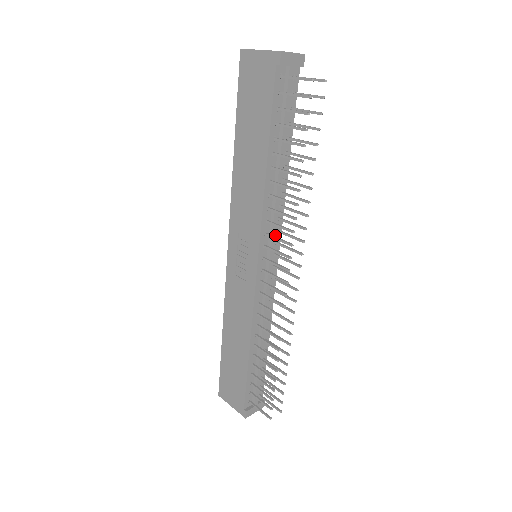
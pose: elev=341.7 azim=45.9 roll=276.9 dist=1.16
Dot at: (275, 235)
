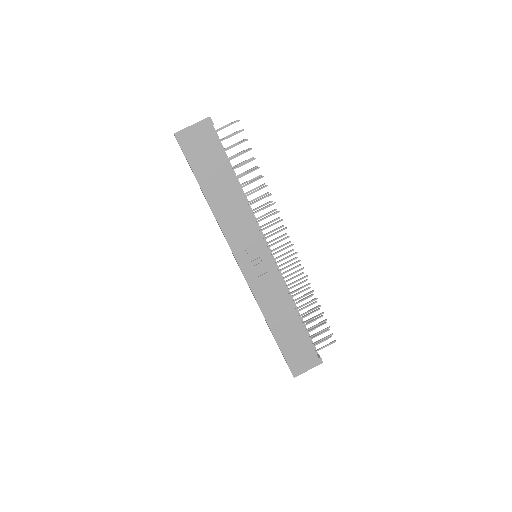
Dot at: occluded
